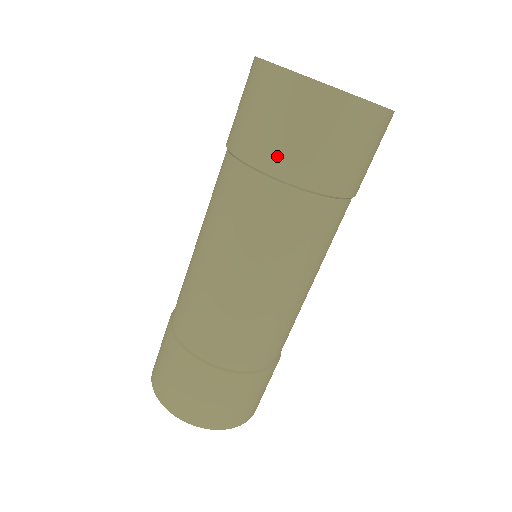
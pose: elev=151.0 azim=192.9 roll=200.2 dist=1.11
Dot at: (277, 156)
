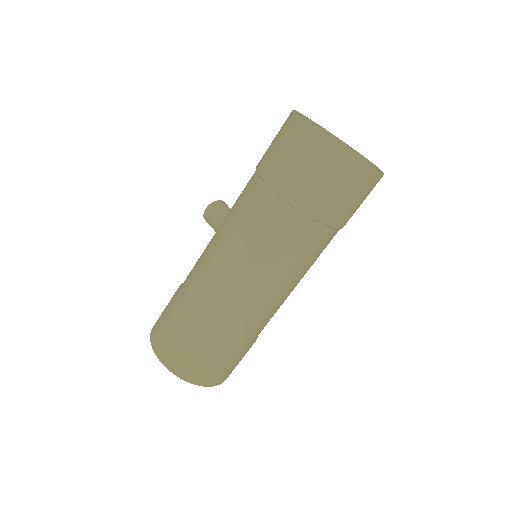
Dot at: (322, 206)
